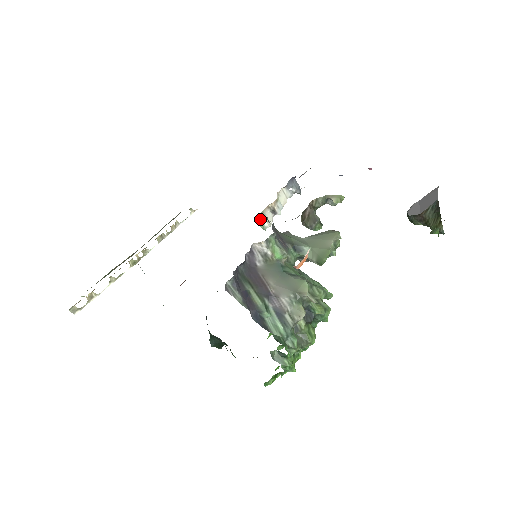
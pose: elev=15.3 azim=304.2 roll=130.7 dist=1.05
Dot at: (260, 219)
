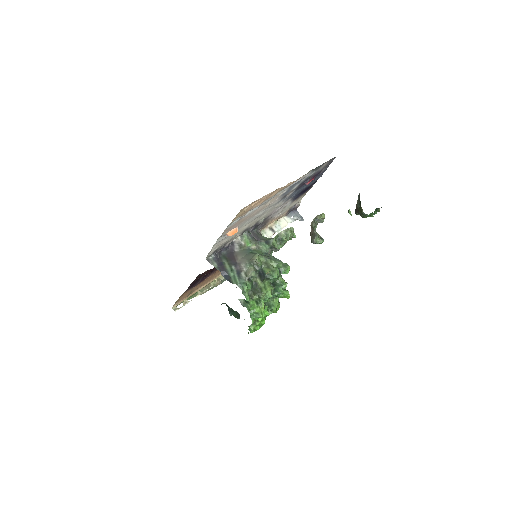
Dot at: occluded
